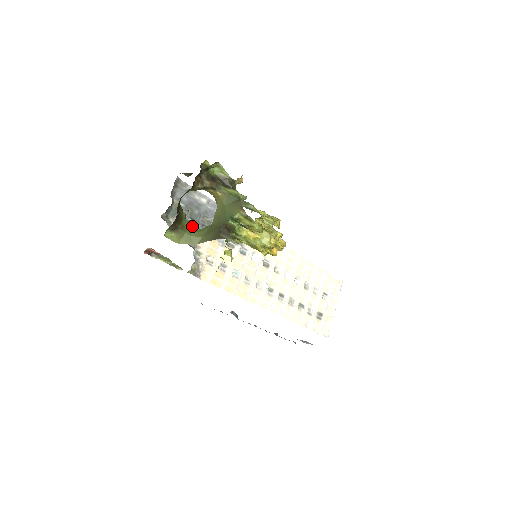
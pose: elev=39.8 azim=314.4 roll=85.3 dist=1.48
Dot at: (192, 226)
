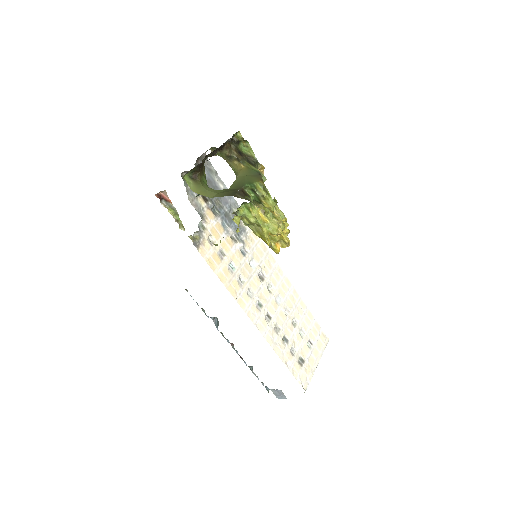
Dot at: (205, 201)
